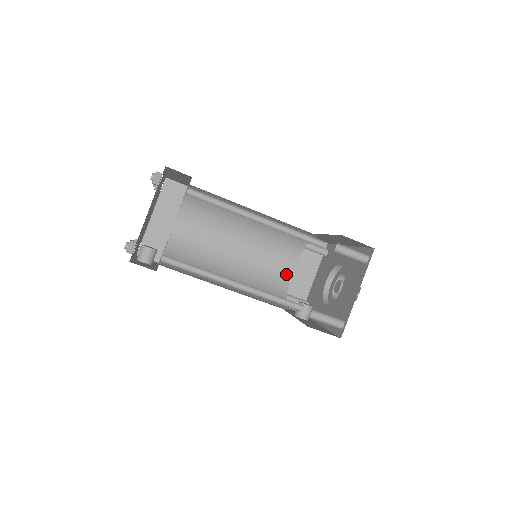
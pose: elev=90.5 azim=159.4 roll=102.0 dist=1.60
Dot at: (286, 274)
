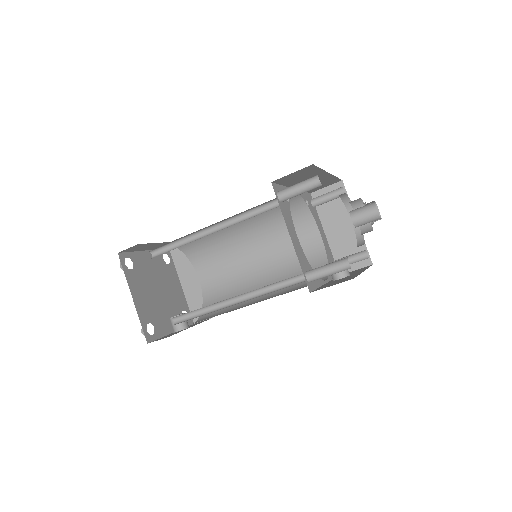
Dot at: (317, 244)
